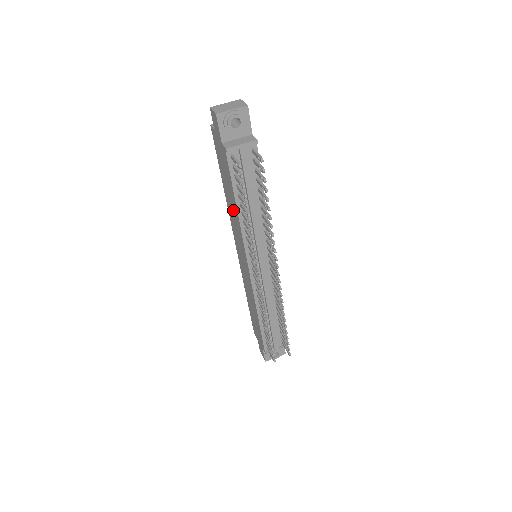
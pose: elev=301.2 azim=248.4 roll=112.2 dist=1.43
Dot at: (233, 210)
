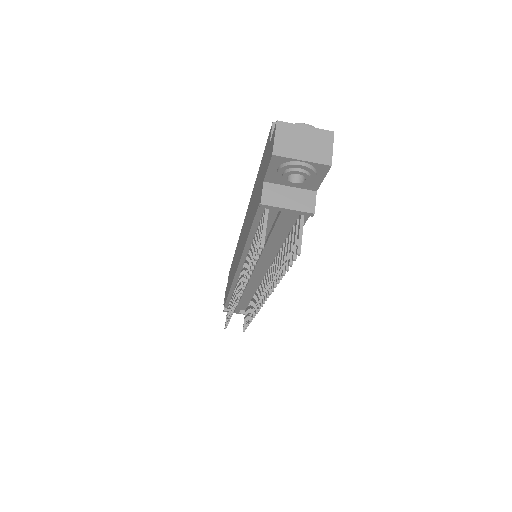
Dot at: (248, 222)
